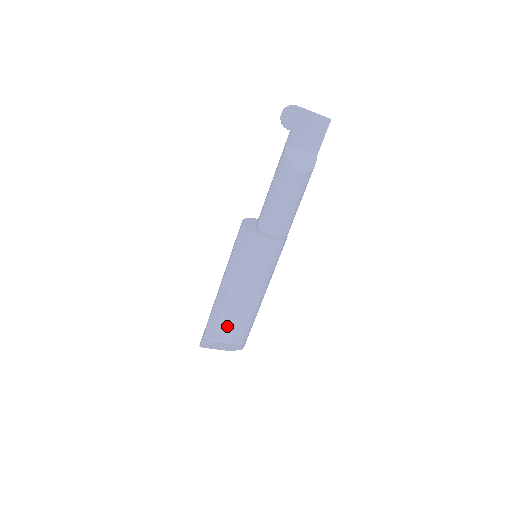
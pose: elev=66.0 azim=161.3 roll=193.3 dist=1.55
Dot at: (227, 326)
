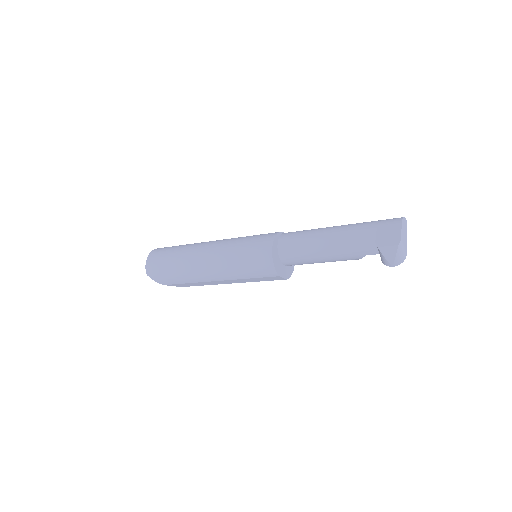
Dot at: occluded
